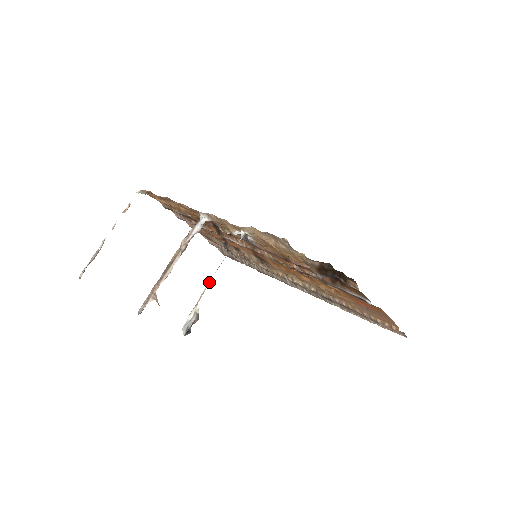
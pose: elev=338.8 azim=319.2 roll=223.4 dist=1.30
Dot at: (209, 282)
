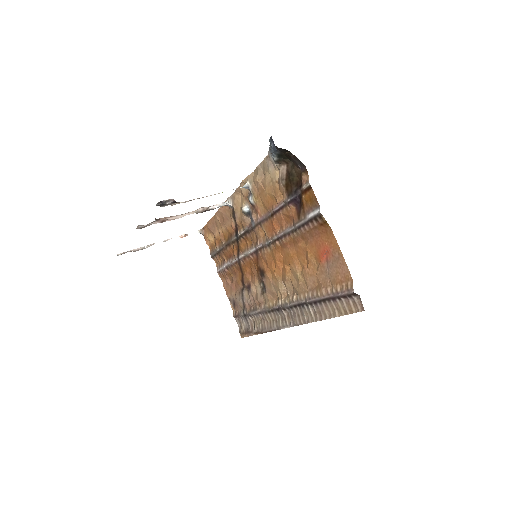
Dot at: occluded
